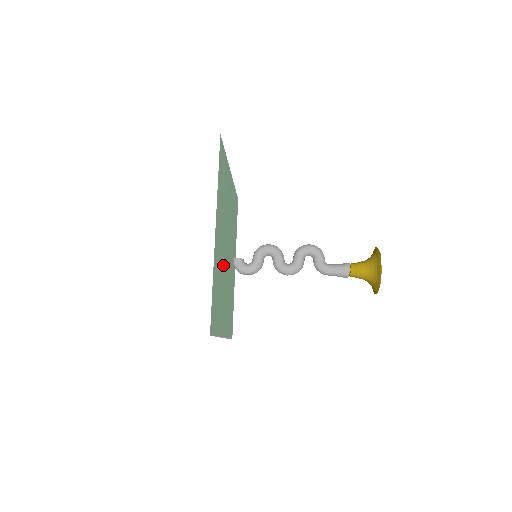
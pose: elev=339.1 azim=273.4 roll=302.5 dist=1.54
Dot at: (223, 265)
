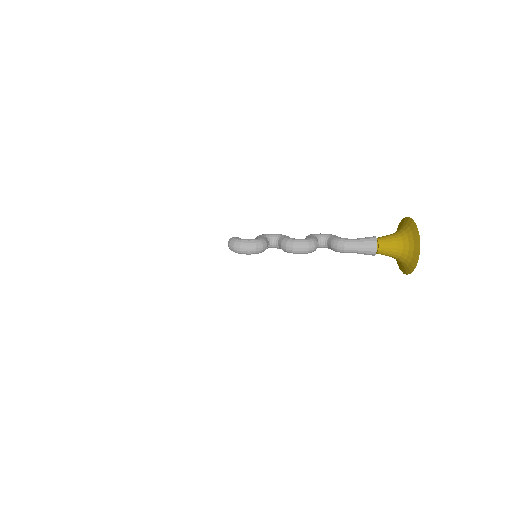
Dot at: occluded
